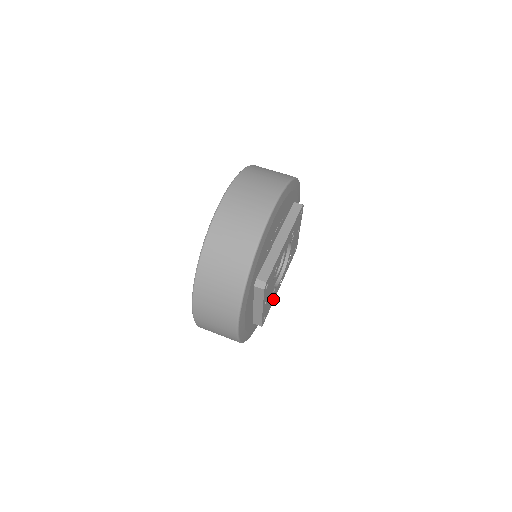
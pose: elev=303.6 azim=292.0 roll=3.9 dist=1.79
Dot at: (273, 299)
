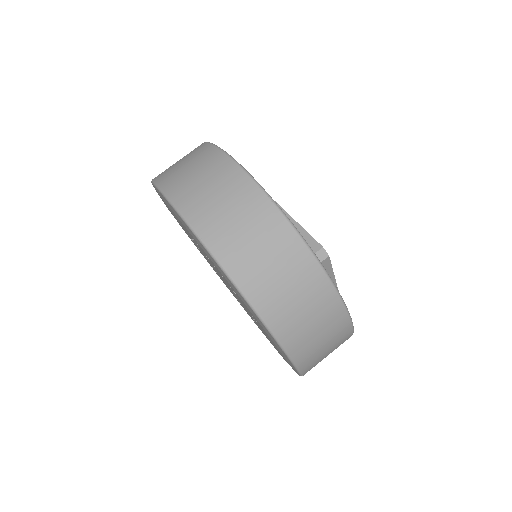
Dot at: occluded
